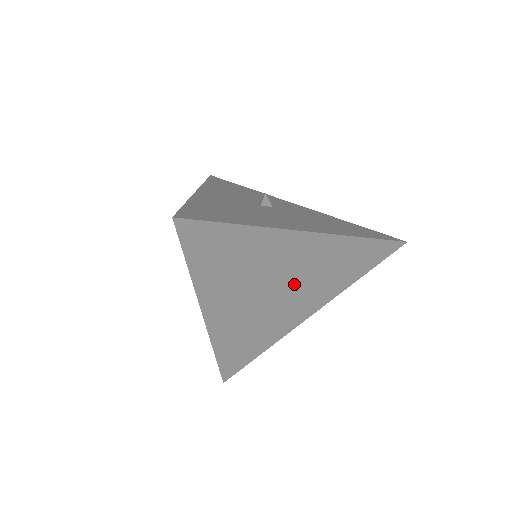
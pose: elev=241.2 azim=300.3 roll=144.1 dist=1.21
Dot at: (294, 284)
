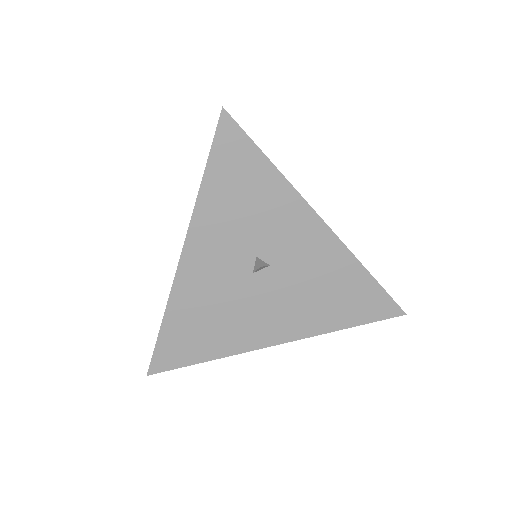
Dot at: occluded
